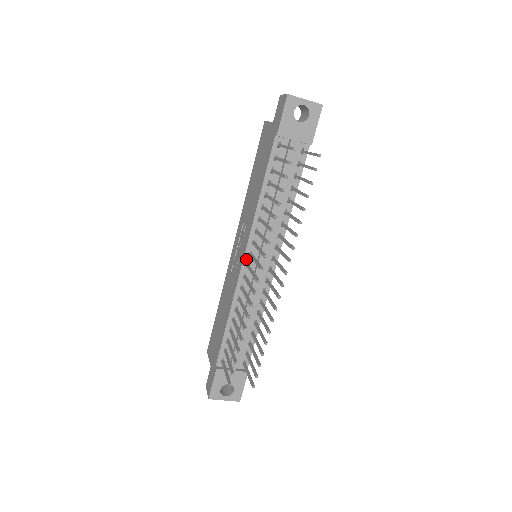
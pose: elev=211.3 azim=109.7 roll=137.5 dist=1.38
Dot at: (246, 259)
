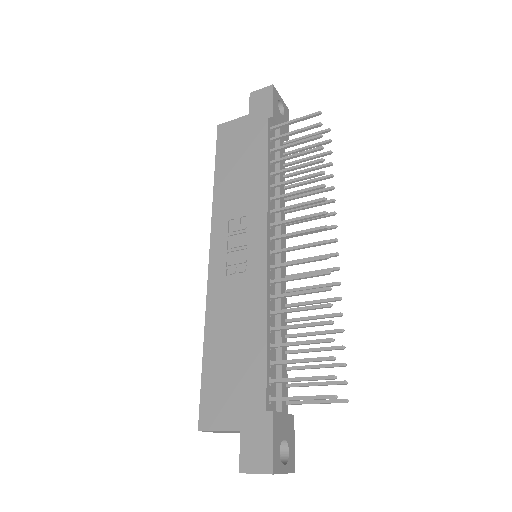
Dot at: (269, 245)
